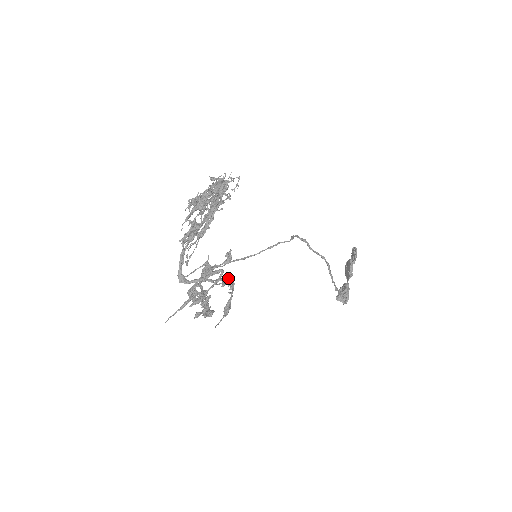
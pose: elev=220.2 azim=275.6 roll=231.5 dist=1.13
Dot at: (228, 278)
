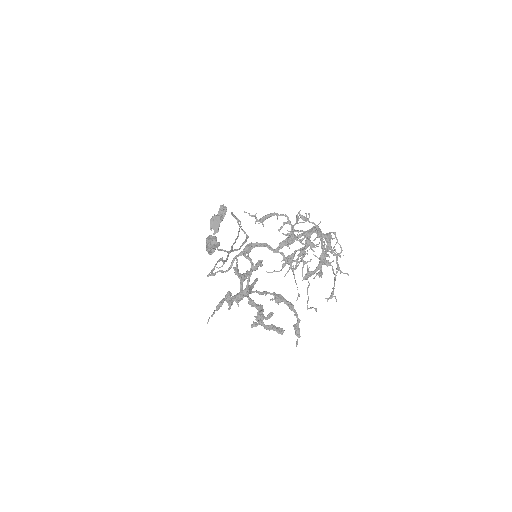
Dot at: occluded
